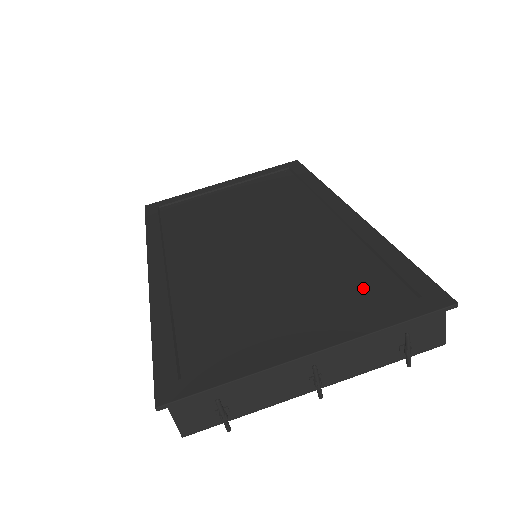
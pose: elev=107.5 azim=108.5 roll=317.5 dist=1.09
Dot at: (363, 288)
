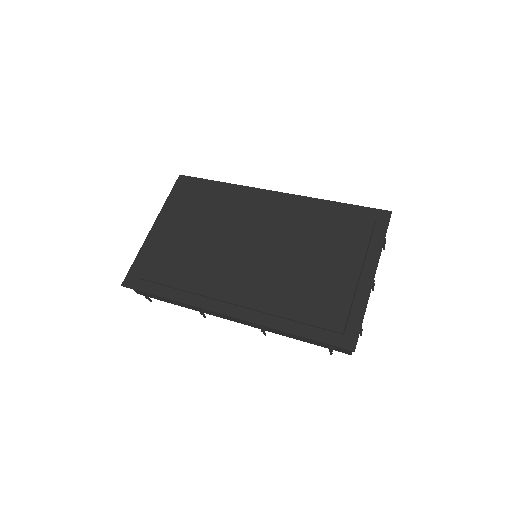
Dot at: (349, 232)
